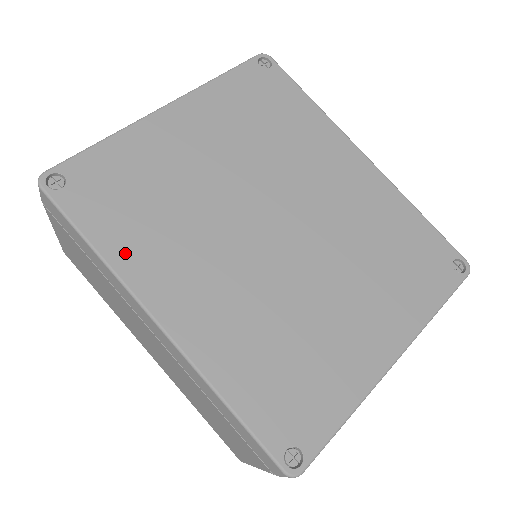
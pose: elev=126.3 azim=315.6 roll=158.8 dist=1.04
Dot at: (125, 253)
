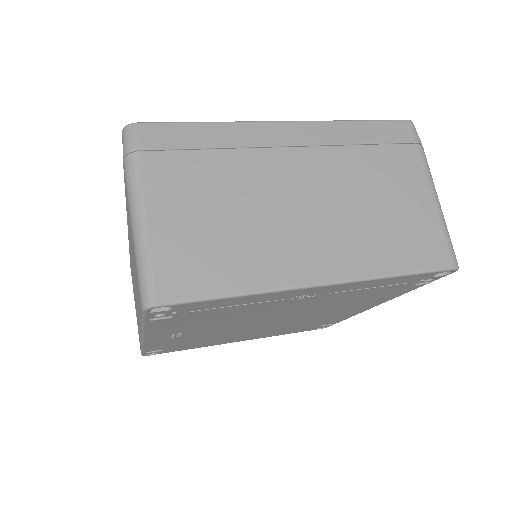
Dot at: occluded
